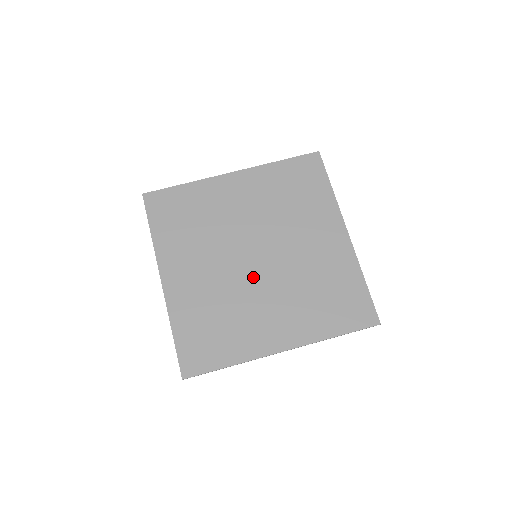
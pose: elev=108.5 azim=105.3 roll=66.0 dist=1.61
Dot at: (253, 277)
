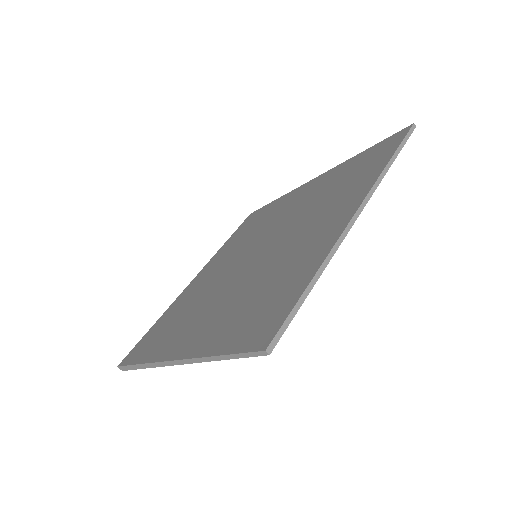
Dot at: (265, 255)
